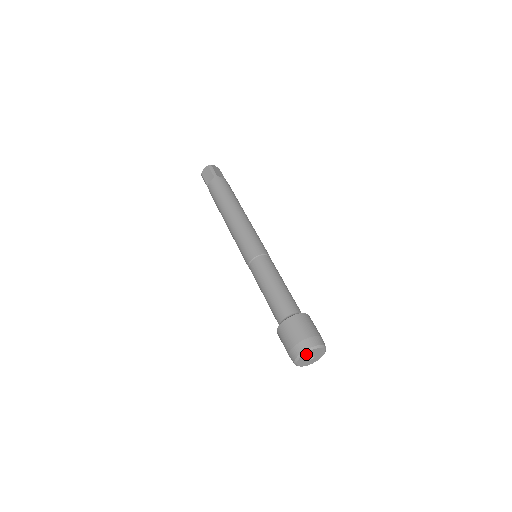
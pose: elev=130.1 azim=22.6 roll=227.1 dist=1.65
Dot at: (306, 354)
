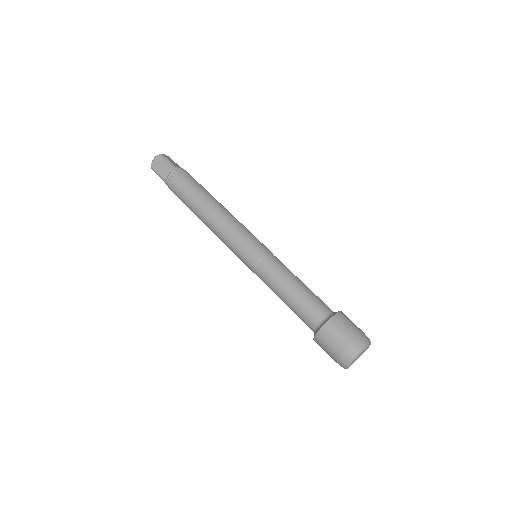
Dot at: (359, 355)
